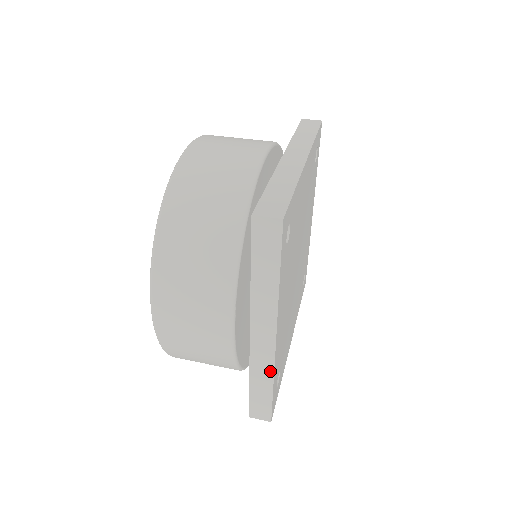
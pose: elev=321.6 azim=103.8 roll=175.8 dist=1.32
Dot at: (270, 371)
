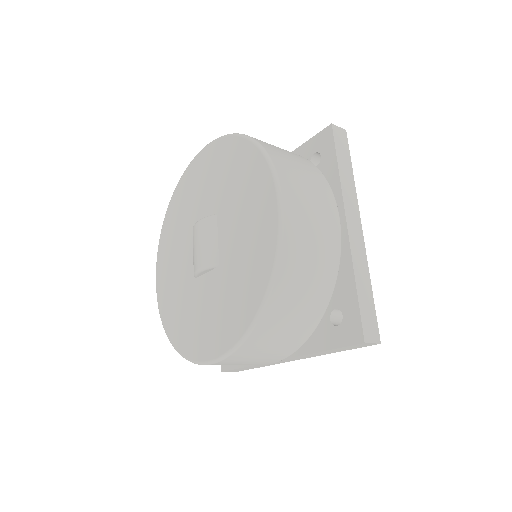
Dot at: (366, 267)
